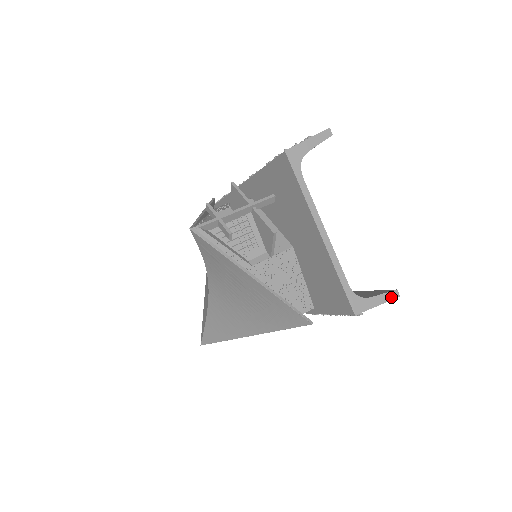
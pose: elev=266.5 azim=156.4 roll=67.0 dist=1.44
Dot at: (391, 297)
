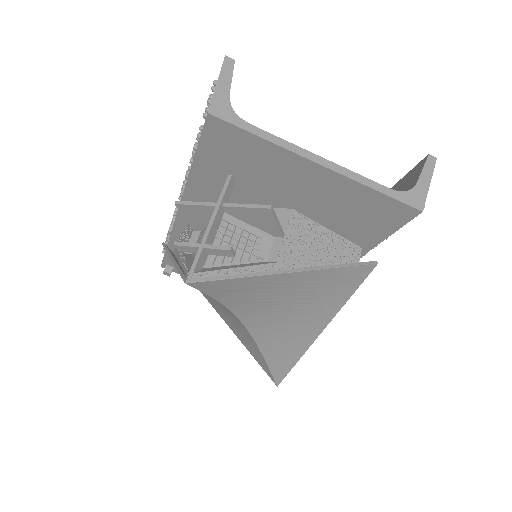
Dot at: (431, 166)
